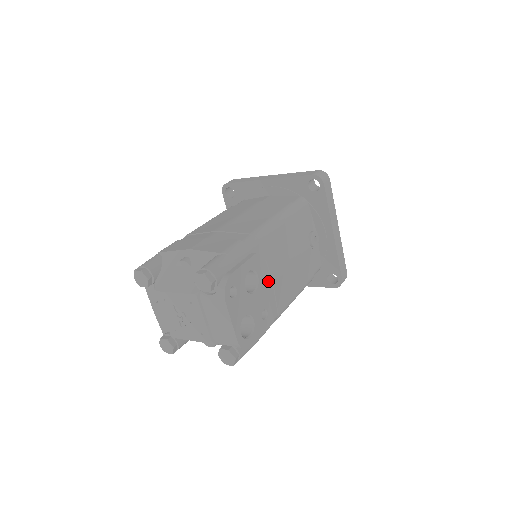
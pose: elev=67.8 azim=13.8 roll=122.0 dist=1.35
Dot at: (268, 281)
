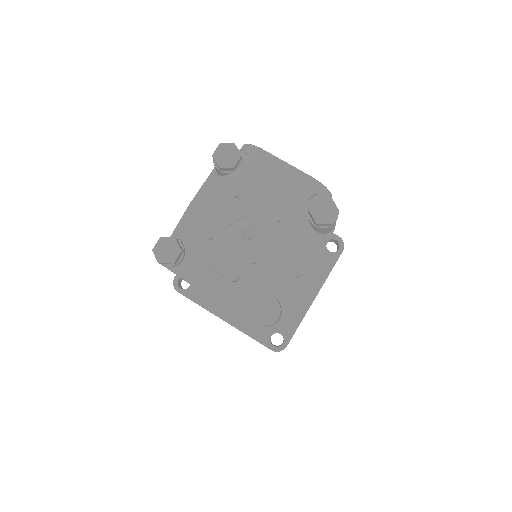
Dot at: occluded
